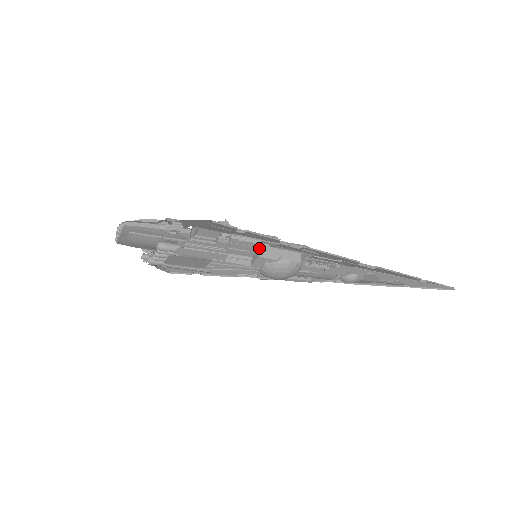
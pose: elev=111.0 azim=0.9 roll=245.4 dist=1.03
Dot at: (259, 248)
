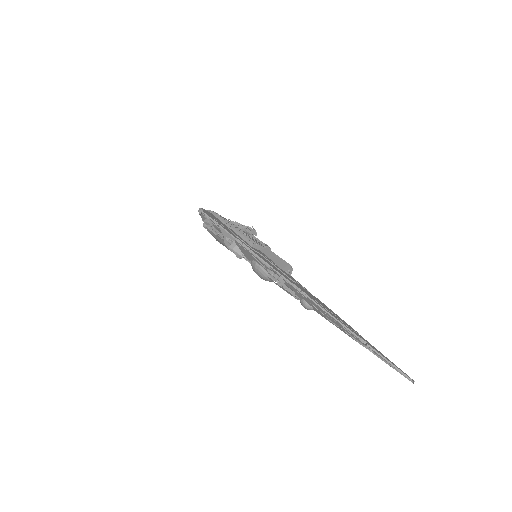
Dot at: occluded
